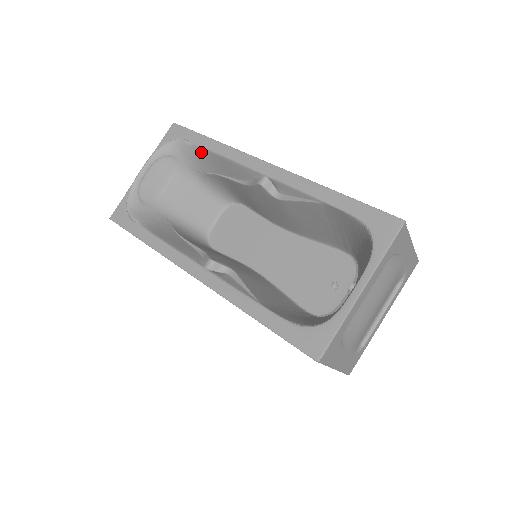
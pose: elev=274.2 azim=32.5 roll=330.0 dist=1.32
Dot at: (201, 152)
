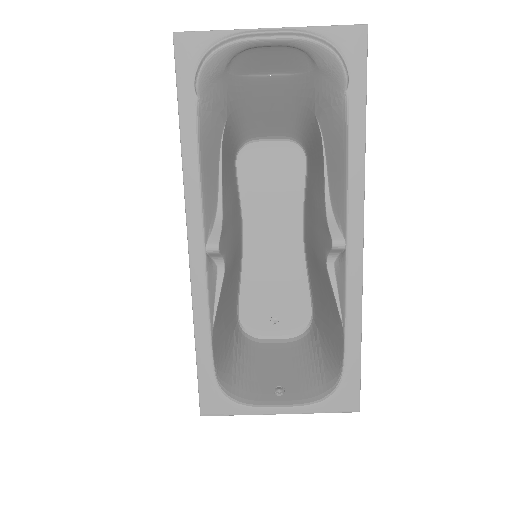
Dot at: (341, 115)
